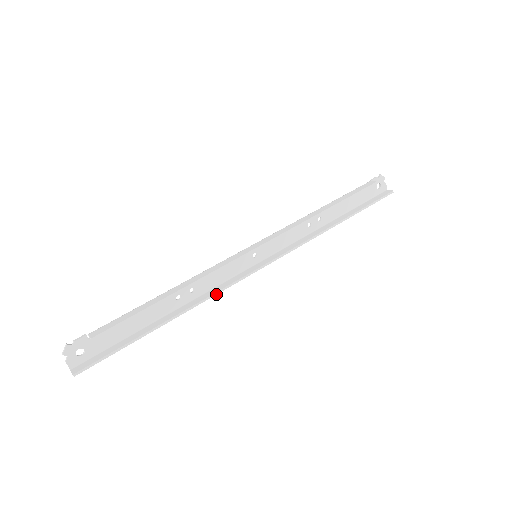
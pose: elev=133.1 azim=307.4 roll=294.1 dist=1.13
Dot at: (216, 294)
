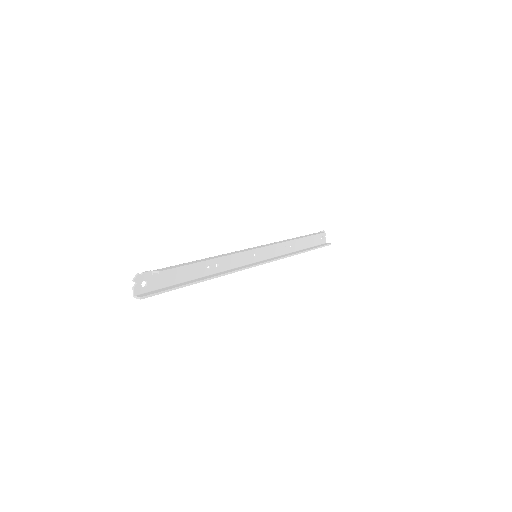
Dot at: (233, 272)
